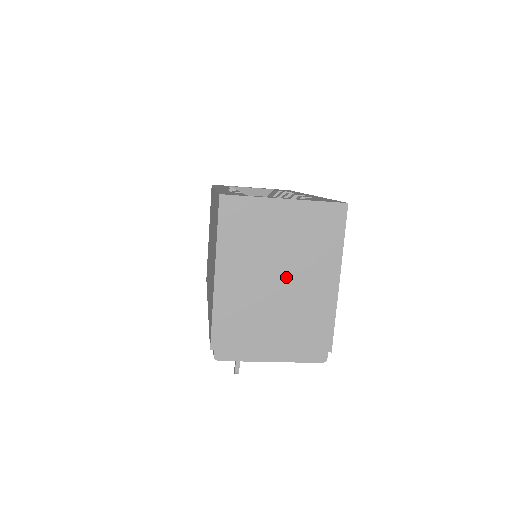
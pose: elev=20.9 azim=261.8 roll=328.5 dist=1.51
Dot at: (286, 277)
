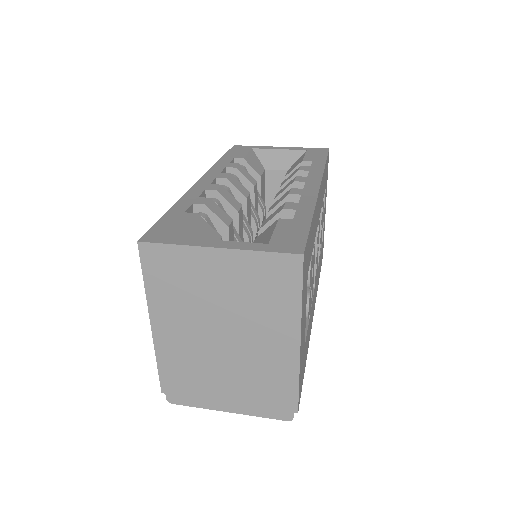
Dot at: (232, 333)
